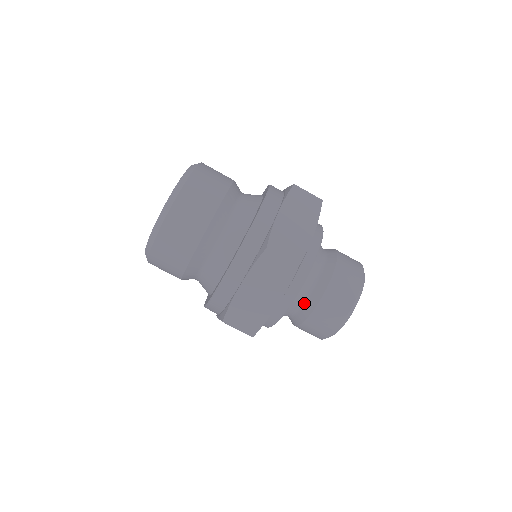
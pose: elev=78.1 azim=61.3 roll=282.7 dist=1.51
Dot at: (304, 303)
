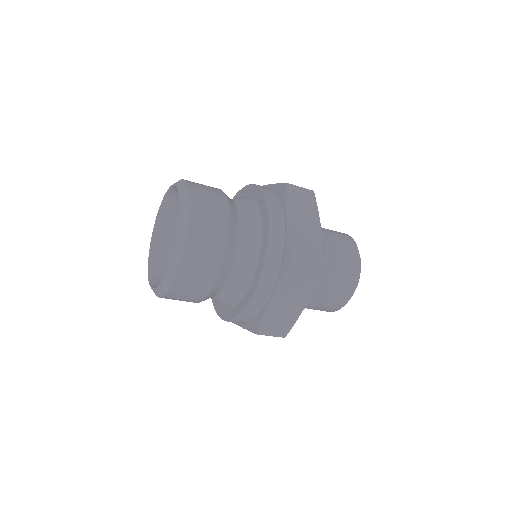
Dot at: occluded
